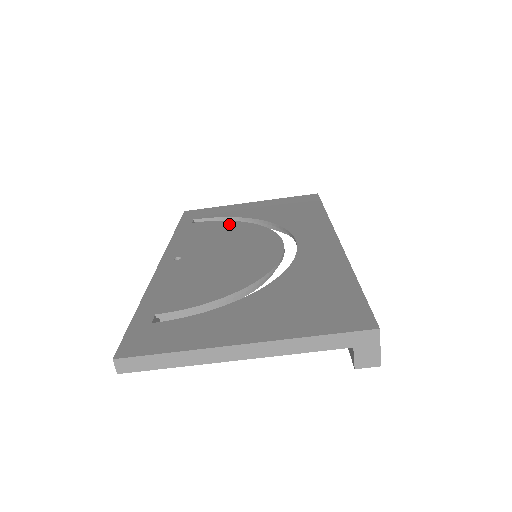
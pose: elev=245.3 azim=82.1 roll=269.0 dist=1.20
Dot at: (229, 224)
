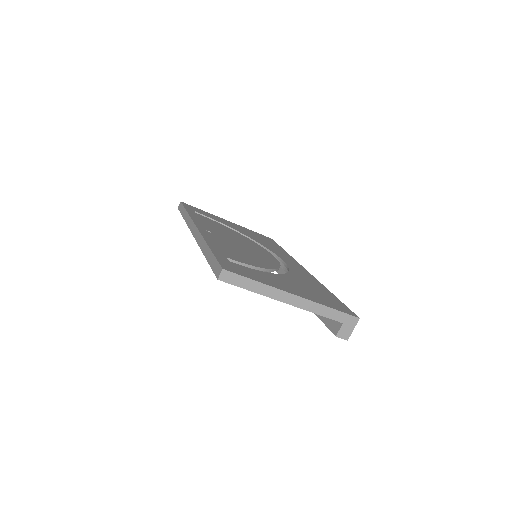
Dot at: (226, 227)
